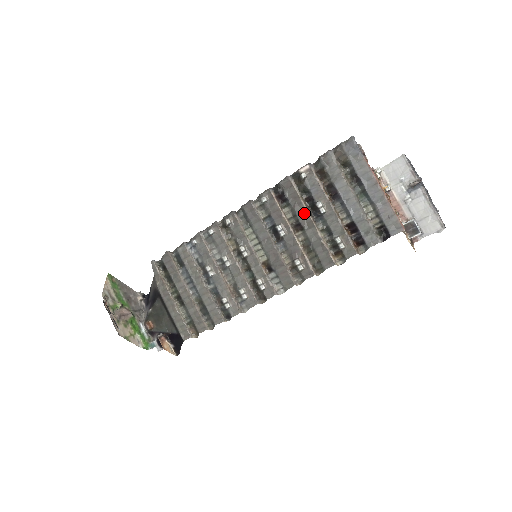
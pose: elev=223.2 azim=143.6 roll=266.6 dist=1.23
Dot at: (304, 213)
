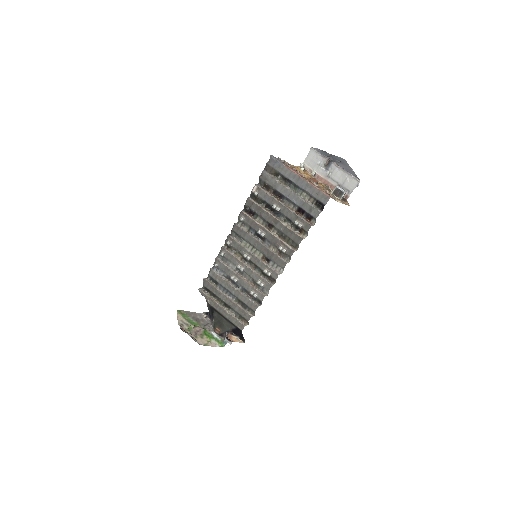
Dot at: (269, 216)
